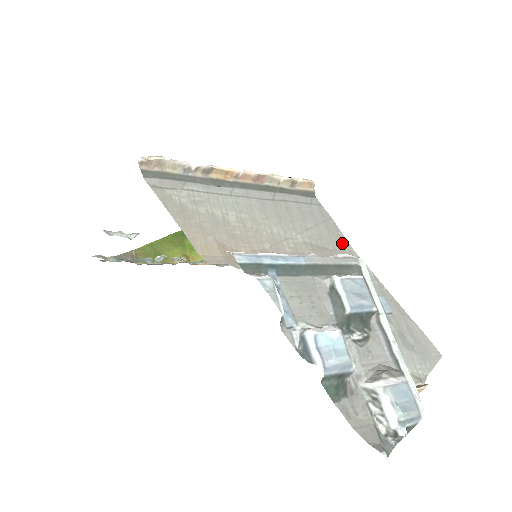
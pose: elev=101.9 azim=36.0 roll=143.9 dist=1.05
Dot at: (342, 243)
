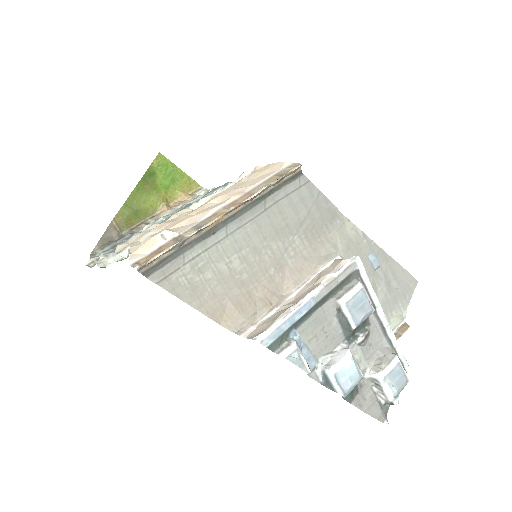
Dot at: (333, 215)
